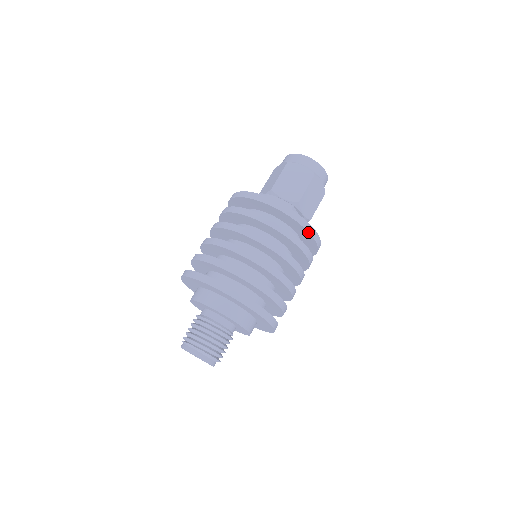
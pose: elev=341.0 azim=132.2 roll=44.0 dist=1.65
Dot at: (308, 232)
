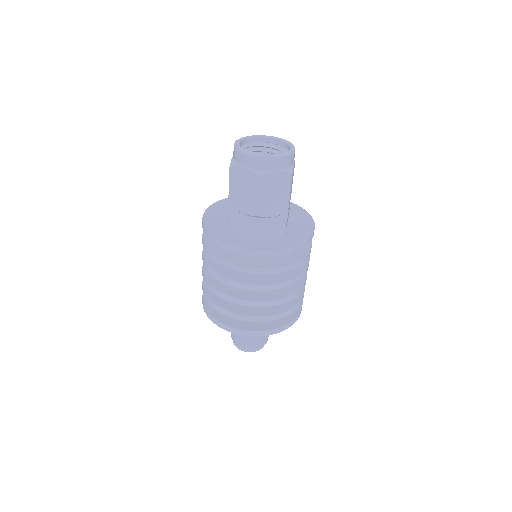
Dot at: (311, 239)
